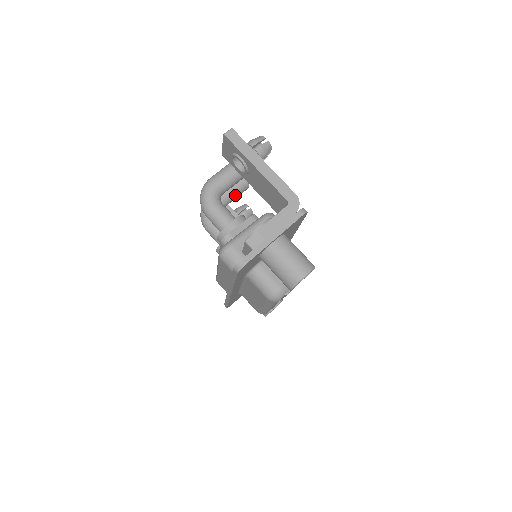
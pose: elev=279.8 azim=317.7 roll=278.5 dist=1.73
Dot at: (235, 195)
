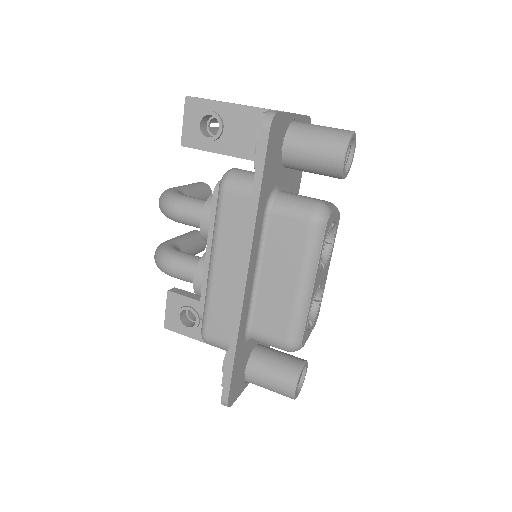
Dot at: (194, 244)
